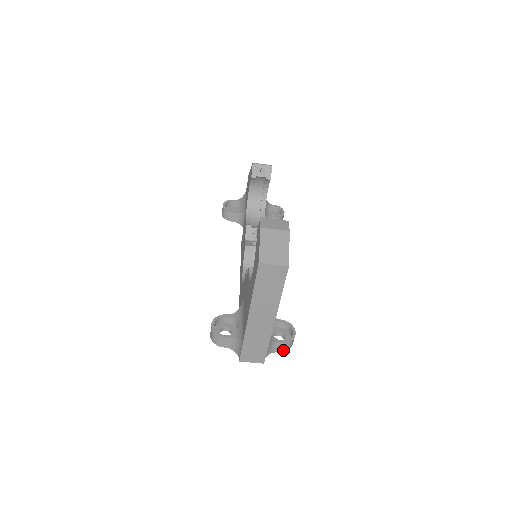
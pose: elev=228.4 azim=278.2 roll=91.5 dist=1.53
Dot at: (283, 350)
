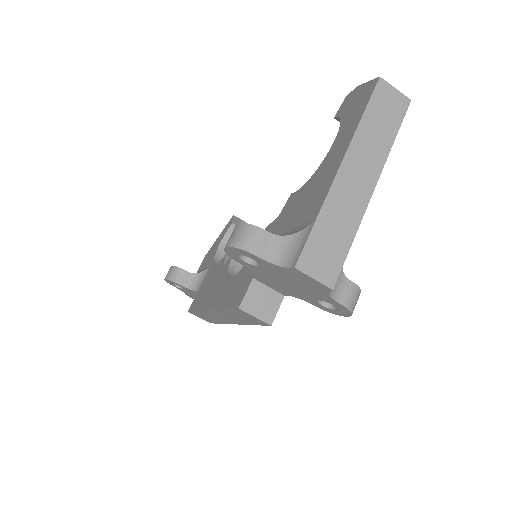
Dot at: (347, 302)
